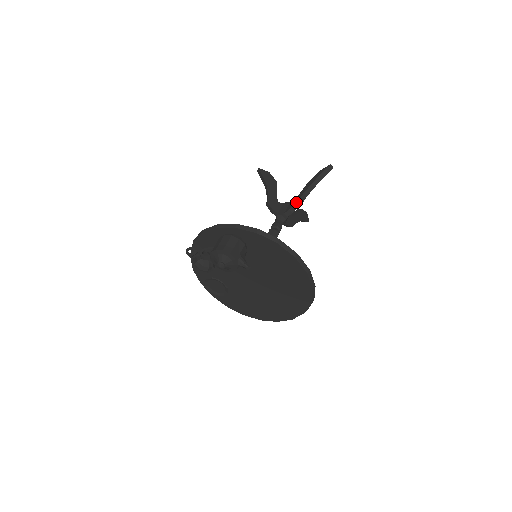
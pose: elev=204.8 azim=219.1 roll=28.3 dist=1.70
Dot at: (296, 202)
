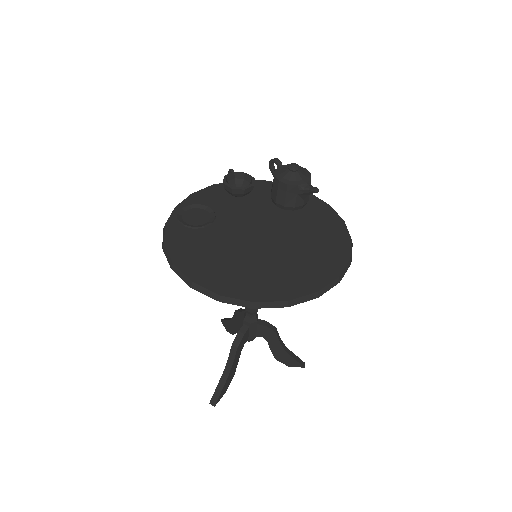
Dot at: occluded
